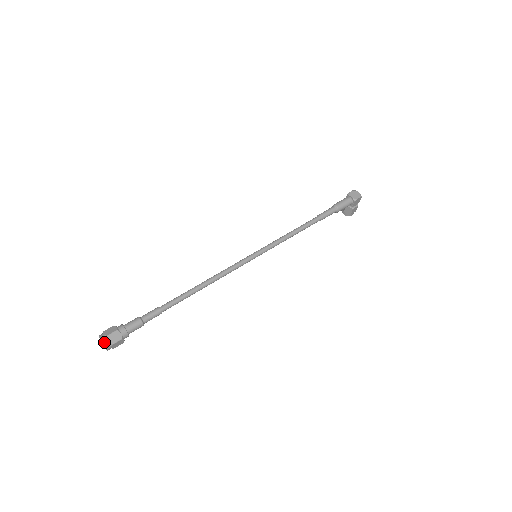
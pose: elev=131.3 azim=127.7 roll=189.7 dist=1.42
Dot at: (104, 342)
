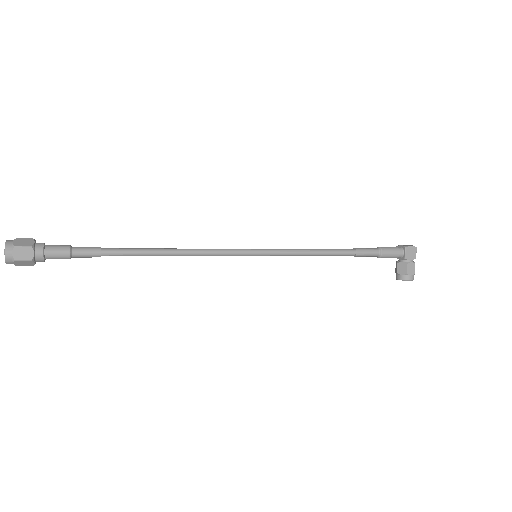
Dot at: (8, 241)
